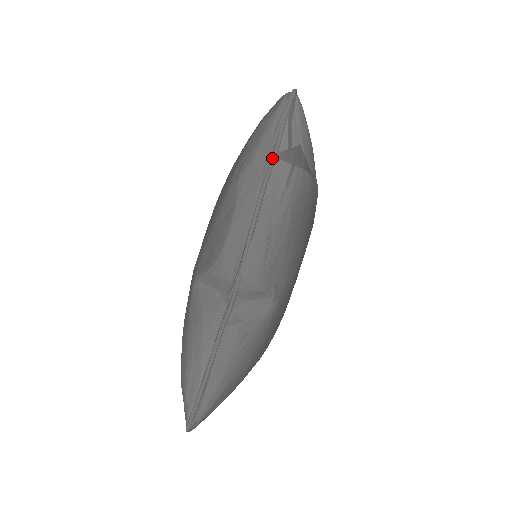
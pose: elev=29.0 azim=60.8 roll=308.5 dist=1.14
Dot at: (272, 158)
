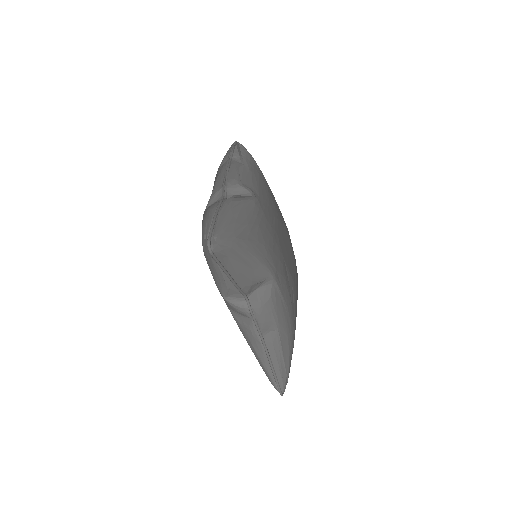
Dot at: (231, 152)
